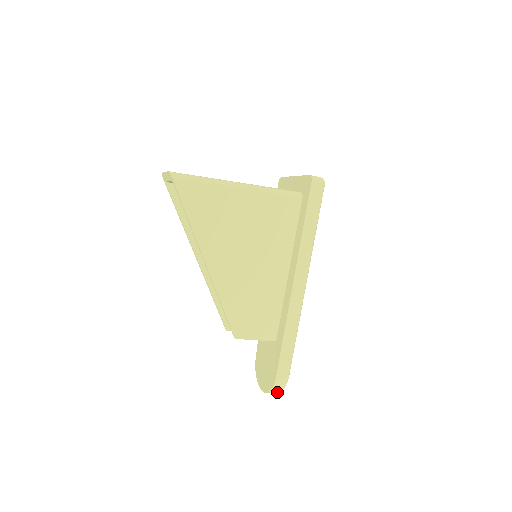
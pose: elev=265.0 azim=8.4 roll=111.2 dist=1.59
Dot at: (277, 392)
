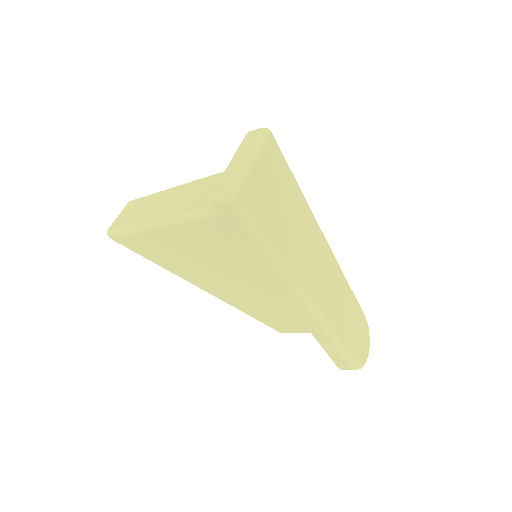
Dot at: occluded
